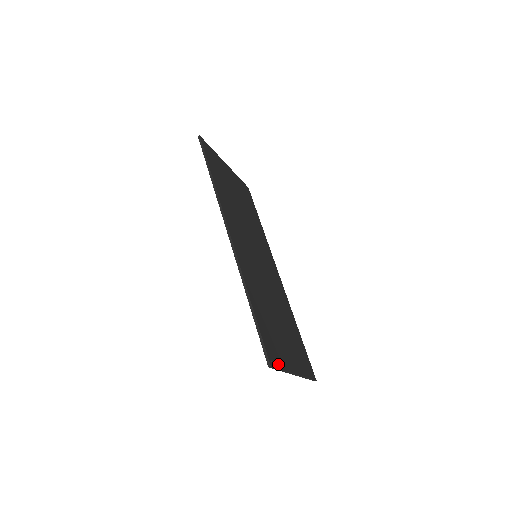
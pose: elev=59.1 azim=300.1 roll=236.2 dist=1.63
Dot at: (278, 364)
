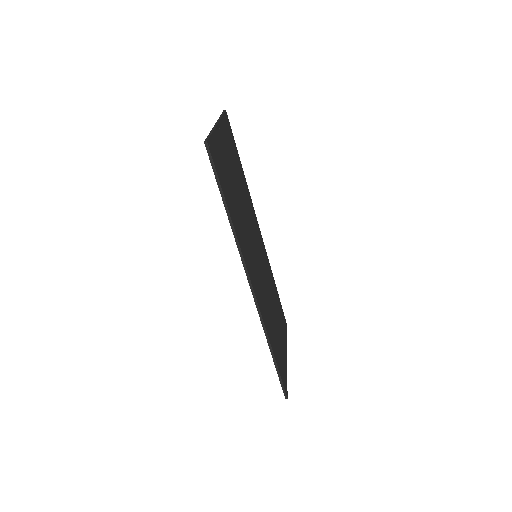
Dot at: (286, 381)
